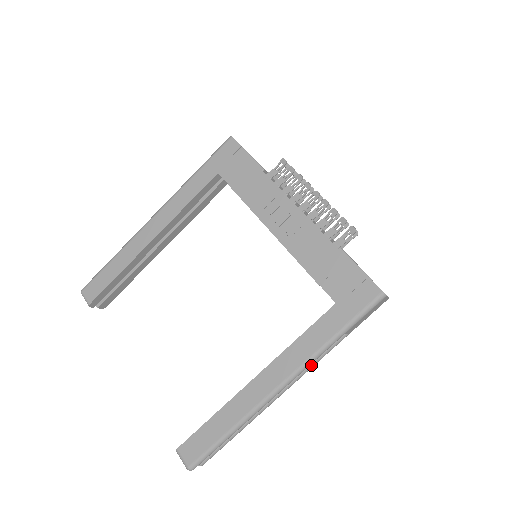
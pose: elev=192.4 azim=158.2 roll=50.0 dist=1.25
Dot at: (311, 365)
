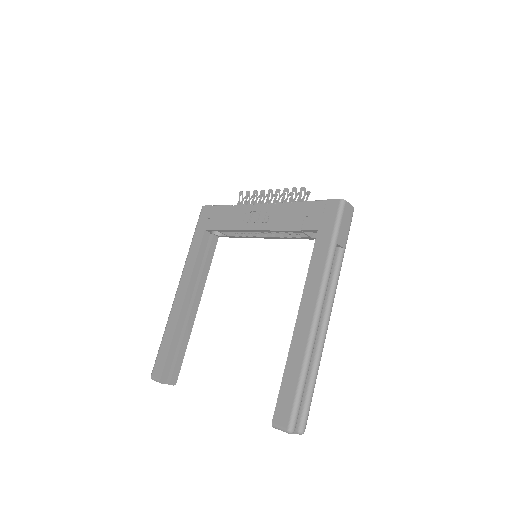
Dot at: (333, 287)
